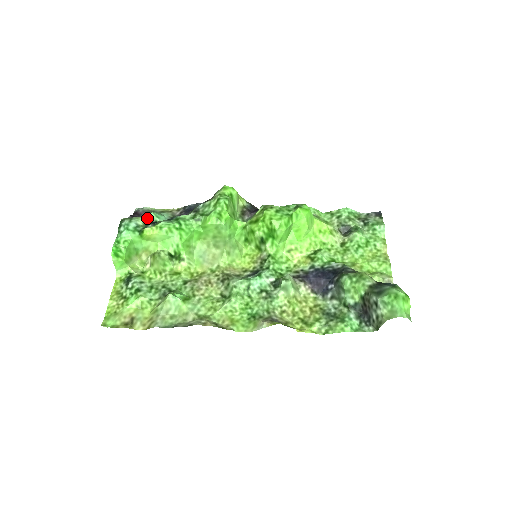
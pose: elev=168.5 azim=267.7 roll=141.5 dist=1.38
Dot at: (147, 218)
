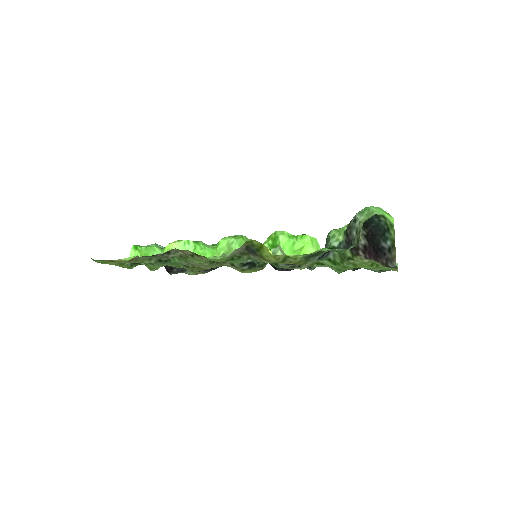
Dot at: occluded
